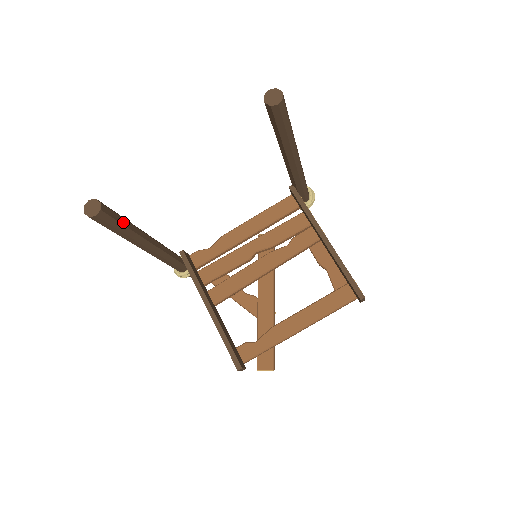
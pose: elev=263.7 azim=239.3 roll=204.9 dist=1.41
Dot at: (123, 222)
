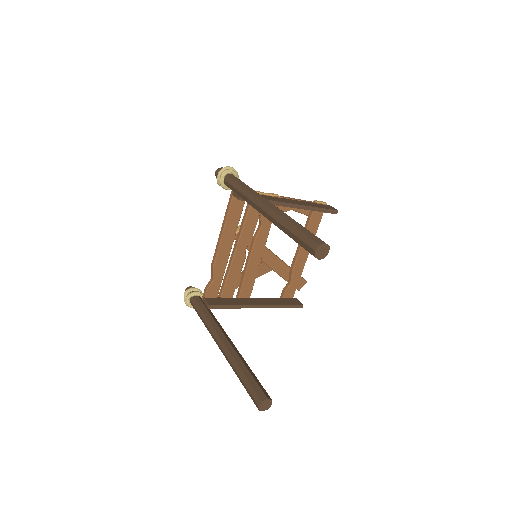
Dot at: (254, 376)
